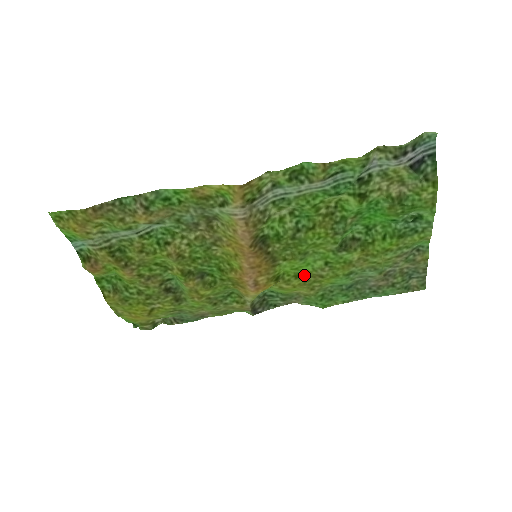
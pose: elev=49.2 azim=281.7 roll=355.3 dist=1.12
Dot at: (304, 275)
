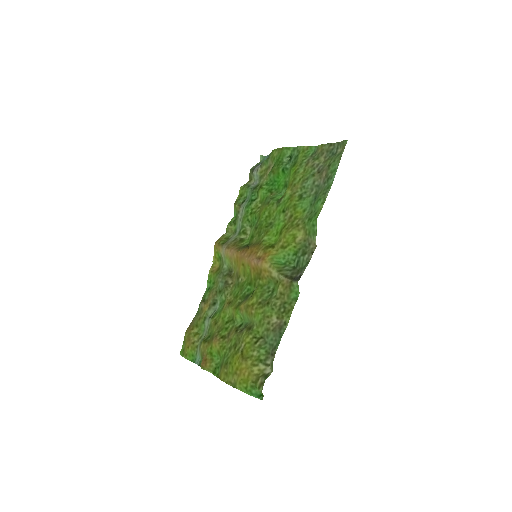
Dot at: (283, 228)
